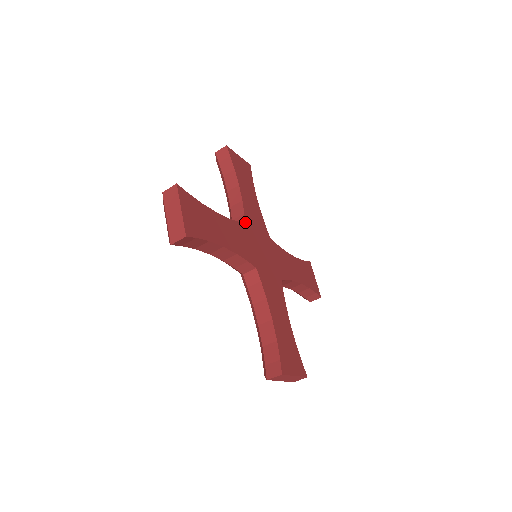
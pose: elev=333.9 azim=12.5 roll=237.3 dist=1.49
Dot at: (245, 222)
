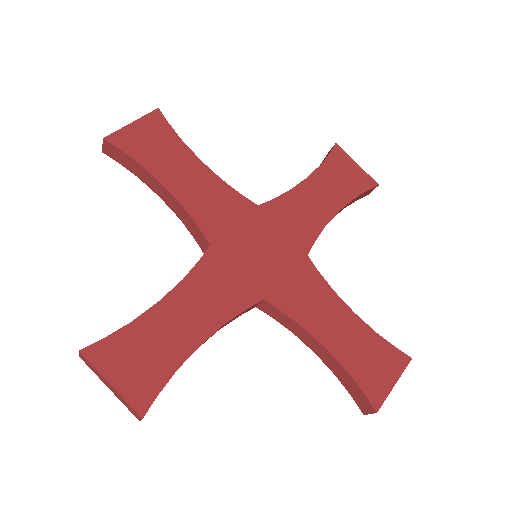
Dot at: (260, 205)
